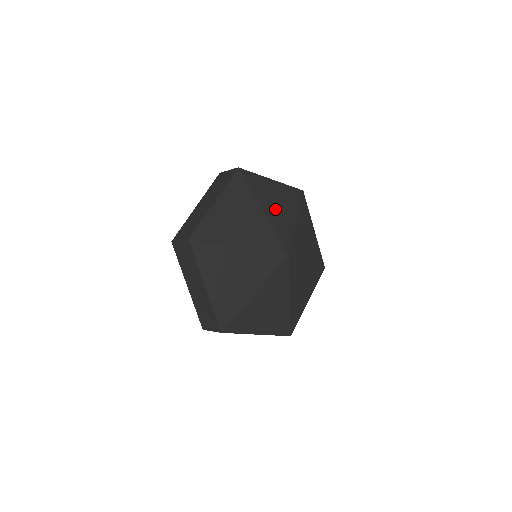
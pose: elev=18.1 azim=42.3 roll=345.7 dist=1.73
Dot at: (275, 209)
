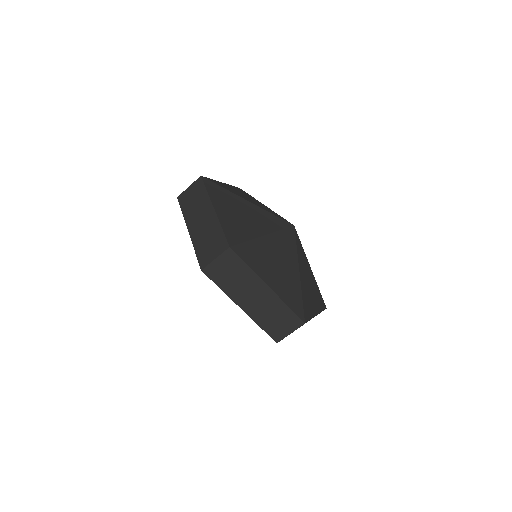
Dot at: (250, 200)
